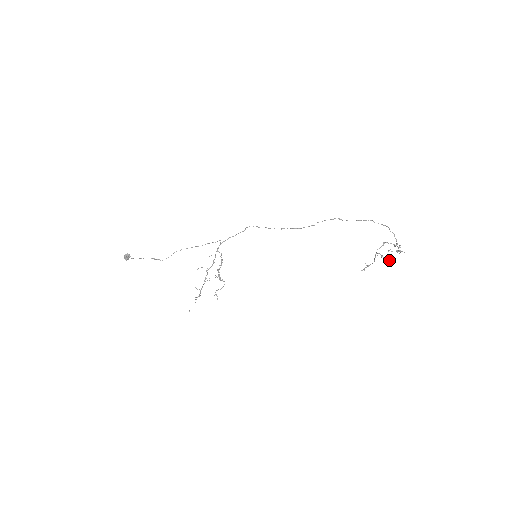
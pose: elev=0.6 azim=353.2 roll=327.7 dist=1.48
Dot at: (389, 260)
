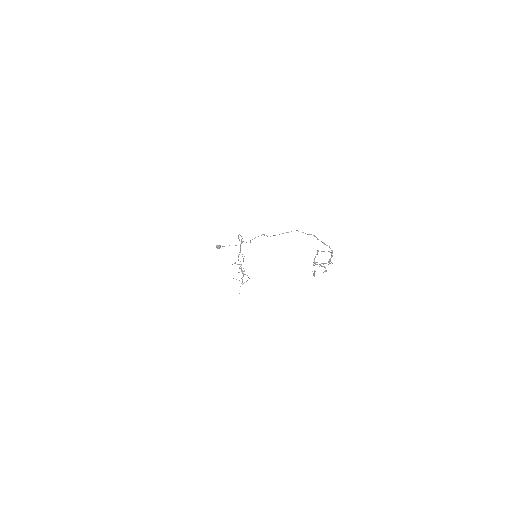
Dot at: (326, 270)
